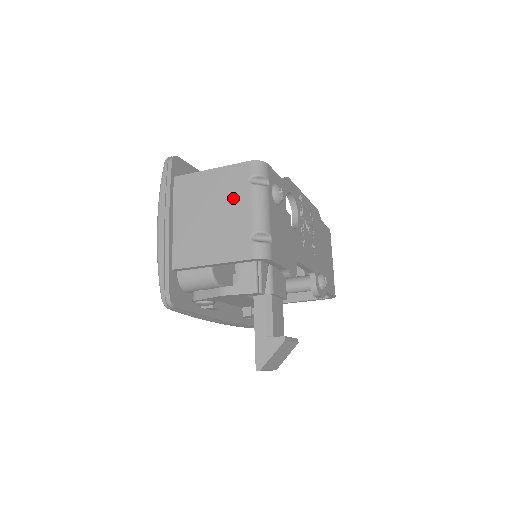
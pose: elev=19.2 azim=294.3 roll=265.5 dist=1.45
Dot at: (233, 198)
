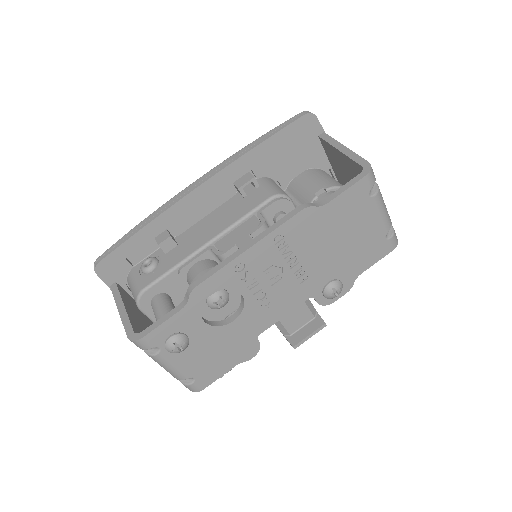
Dot at: occluded
